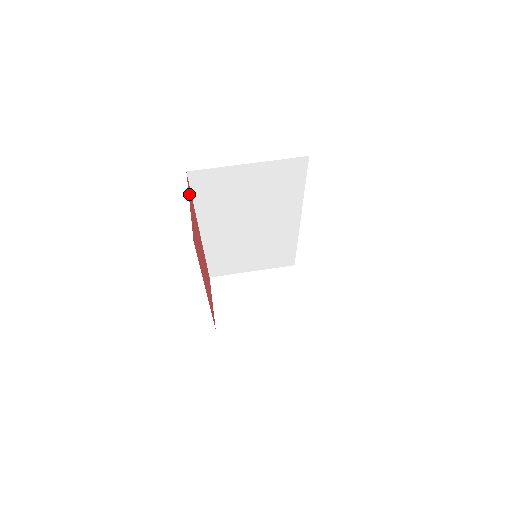
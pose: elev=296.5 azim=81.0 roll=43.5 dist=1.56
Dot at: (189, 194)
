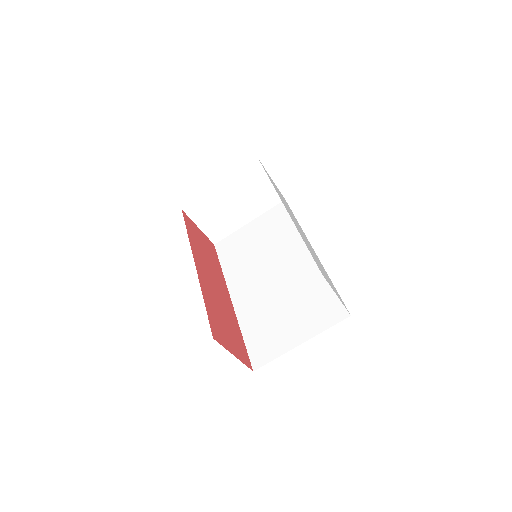
Dot at: (222, 341)
